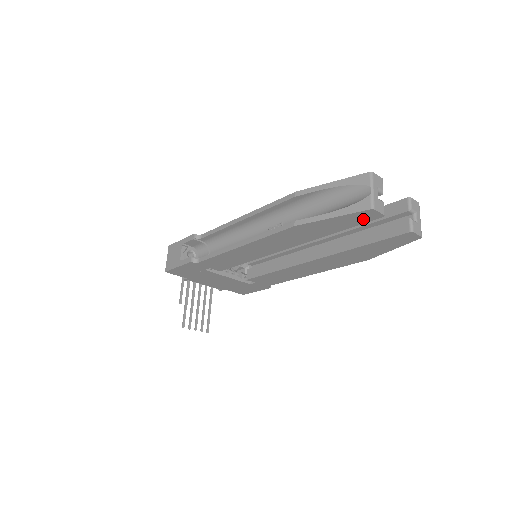
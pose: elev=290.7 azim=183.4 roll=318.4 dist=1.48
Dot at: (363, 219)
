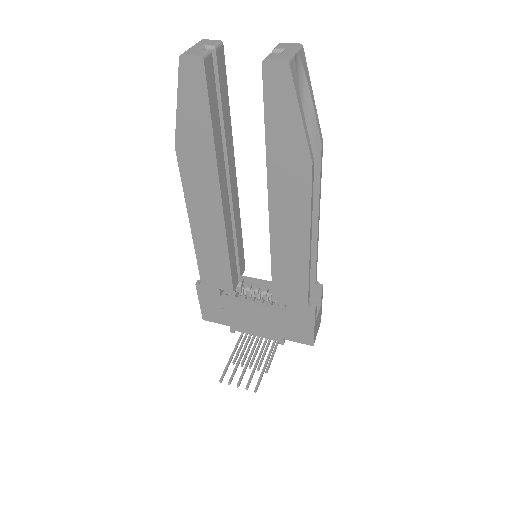
Dot at: (197, 81)
